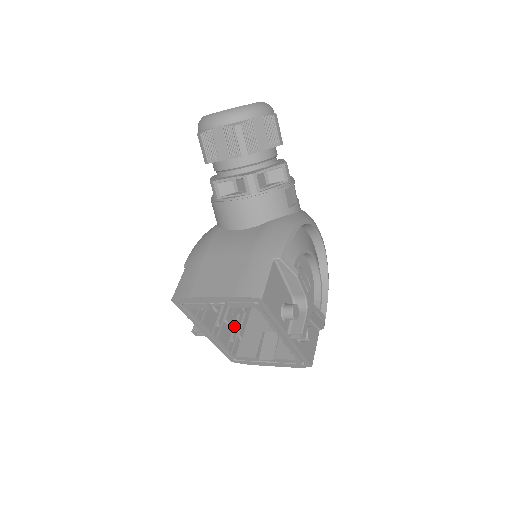
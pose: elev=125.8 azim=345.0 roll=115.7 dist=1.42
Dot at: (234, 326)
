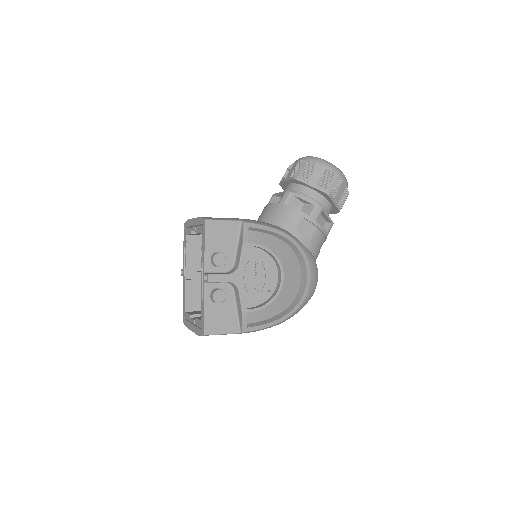
Dot at: occluded
